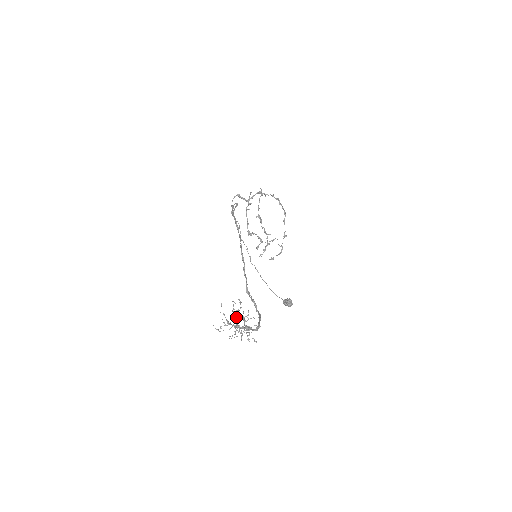
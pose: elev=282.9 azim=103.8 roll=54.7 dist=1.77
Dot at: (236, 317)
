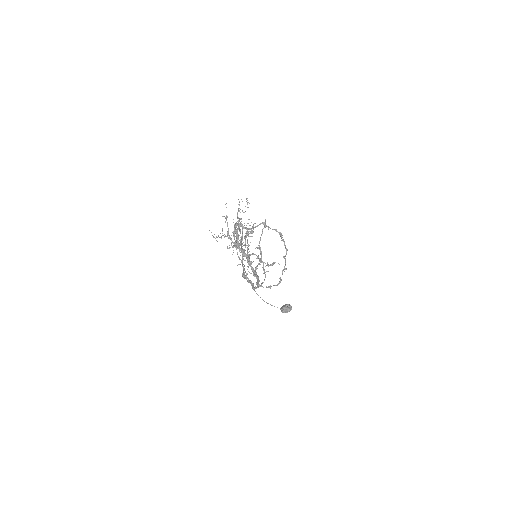
Dot at: (239, 225)
